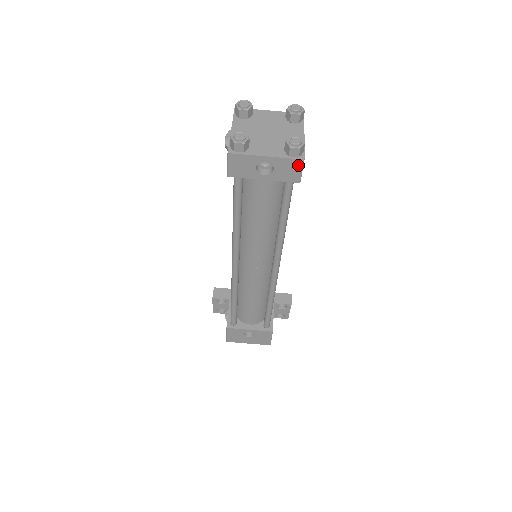
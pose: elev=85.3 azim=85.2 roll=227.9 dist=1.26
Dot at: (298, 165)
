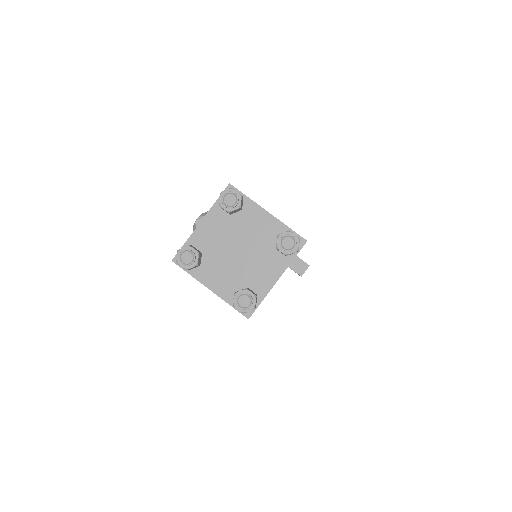
Dot at: (244, 314)
